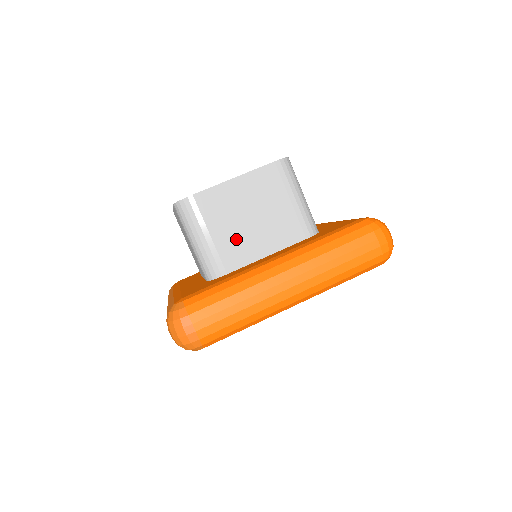
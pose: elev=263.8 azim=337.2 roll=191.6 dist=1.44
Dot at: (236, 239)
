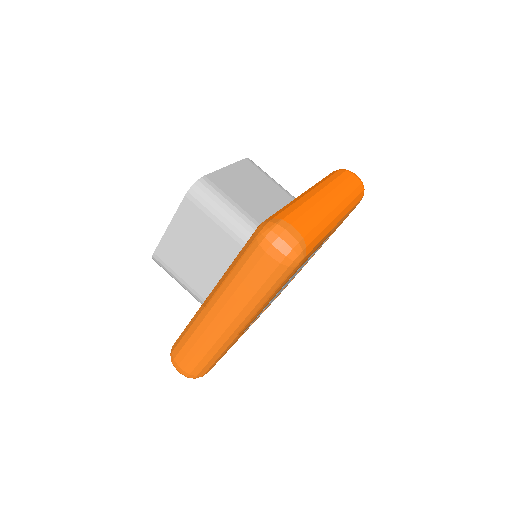
Dot at: (255, 205)
